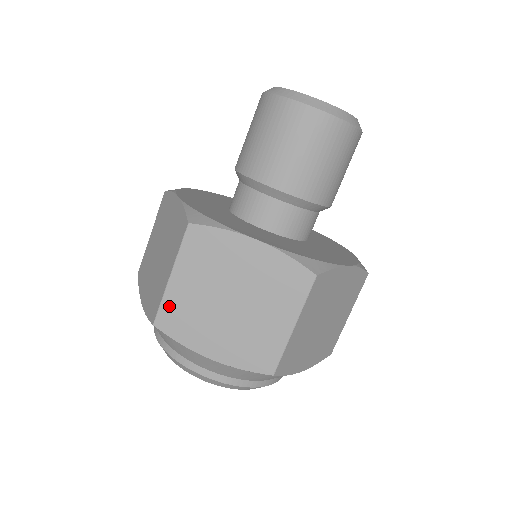
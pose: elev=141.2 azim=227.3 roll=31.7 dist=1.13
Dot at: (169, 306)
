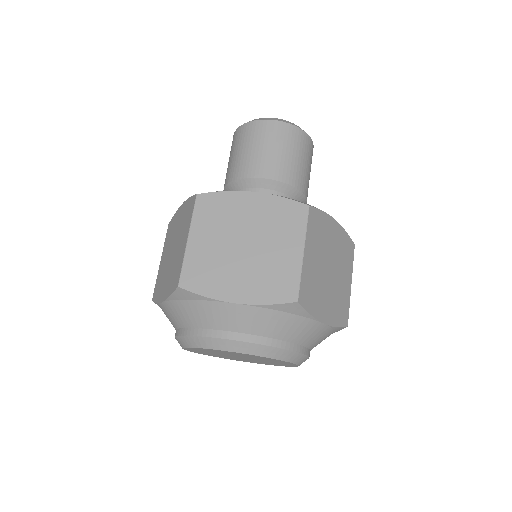
Dot at: (190, 265)
